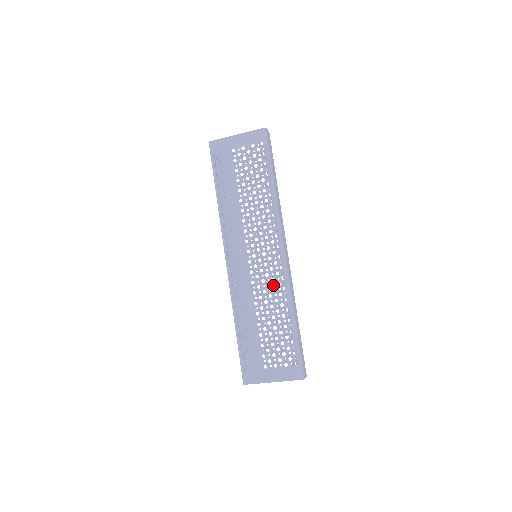
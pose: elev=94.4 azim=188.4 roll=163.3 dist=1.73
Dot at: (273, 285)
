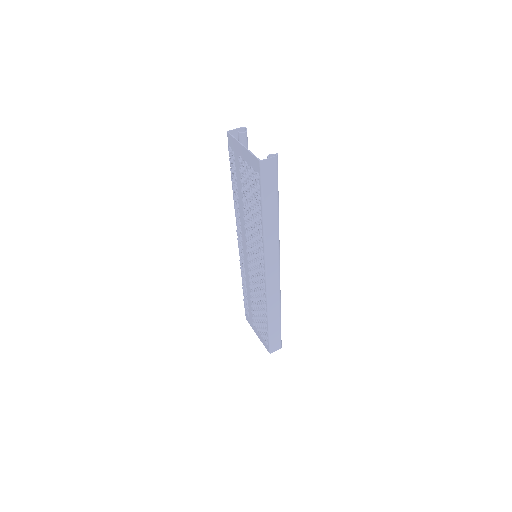
Dot at: (260, 288)
